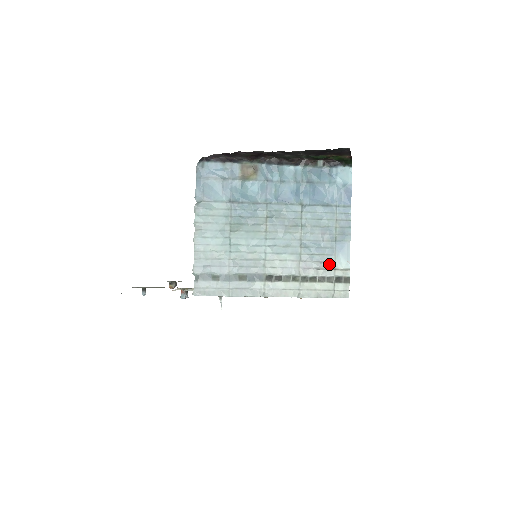
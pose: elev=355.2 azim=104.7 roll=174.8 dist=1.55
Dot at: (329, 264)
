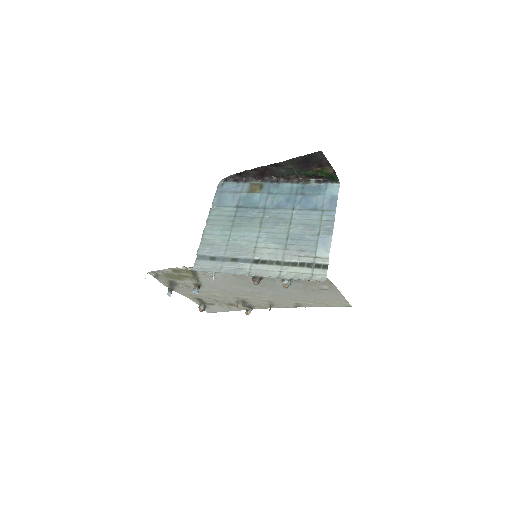
Dot at: (310, 253)
